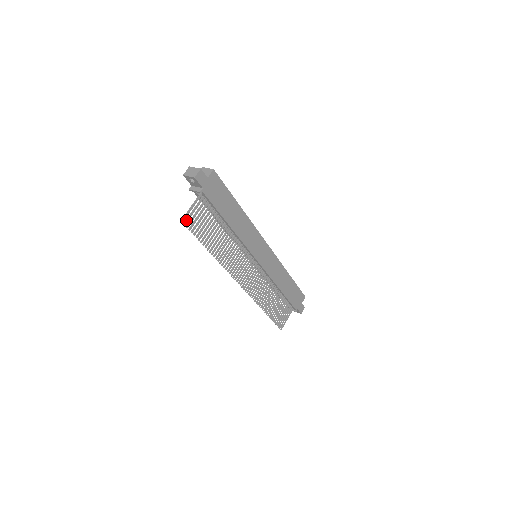
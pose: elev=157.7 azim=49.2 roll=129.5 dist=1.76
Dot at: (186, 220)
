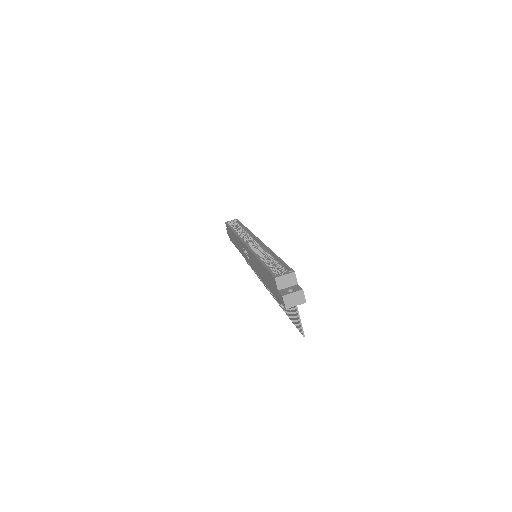
Dot at: (302, 330)
